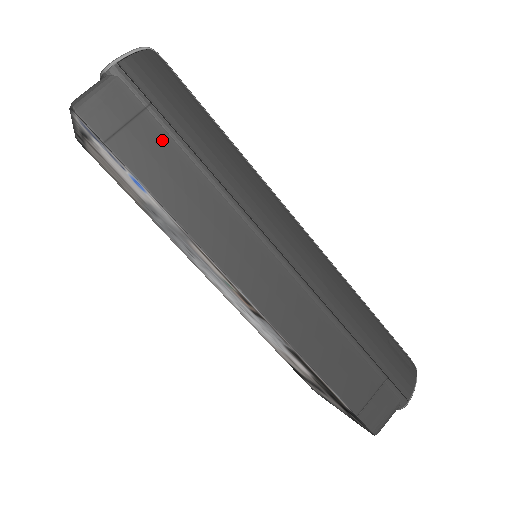
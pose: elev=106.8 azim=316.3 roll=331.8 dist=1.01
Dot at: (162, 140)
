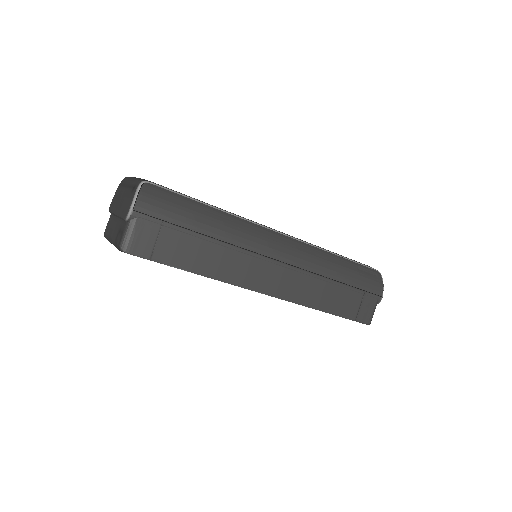
Dot at: (180, 238)
